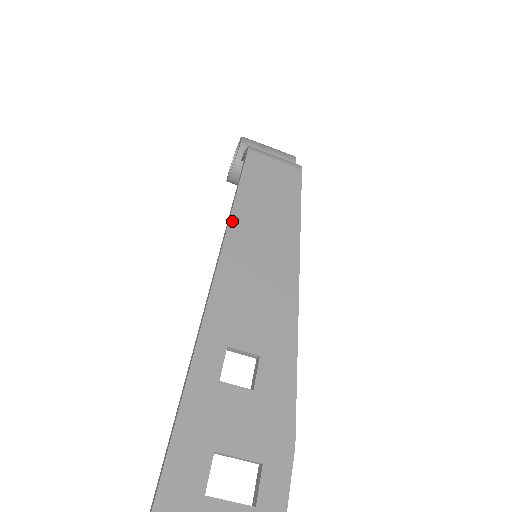
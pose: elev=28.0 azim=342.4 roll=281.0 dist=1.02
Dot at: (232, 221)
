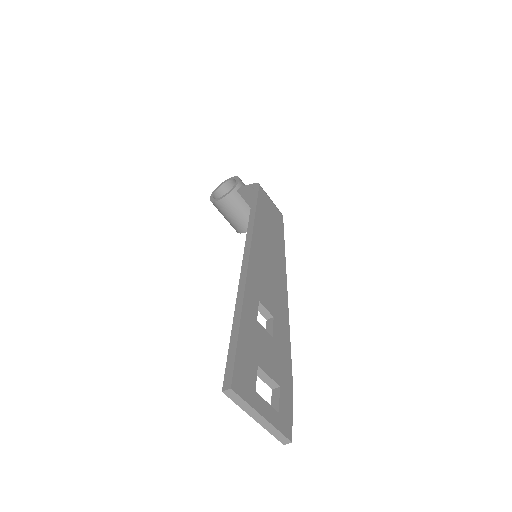
Dot at: (256, 223)
